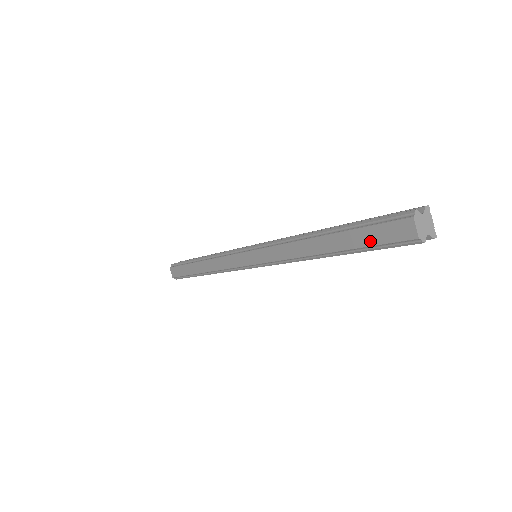
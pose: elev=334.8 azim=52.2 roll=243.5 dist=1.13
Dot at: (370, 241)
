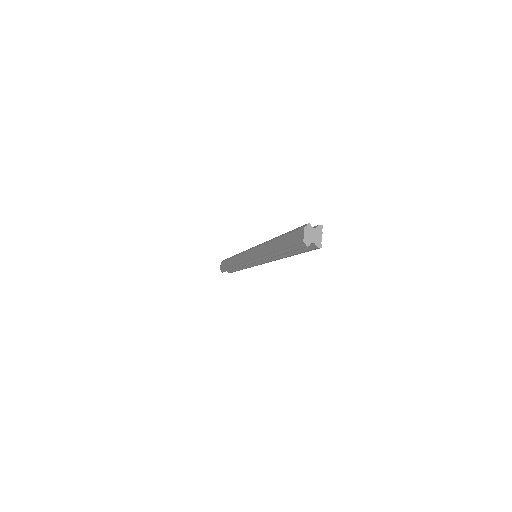
Dot at: (289, 243)
